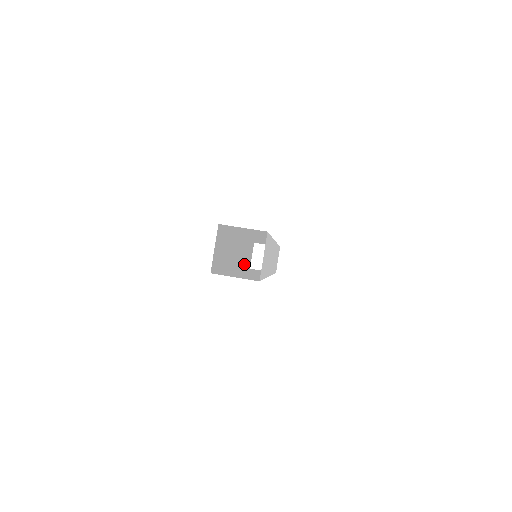
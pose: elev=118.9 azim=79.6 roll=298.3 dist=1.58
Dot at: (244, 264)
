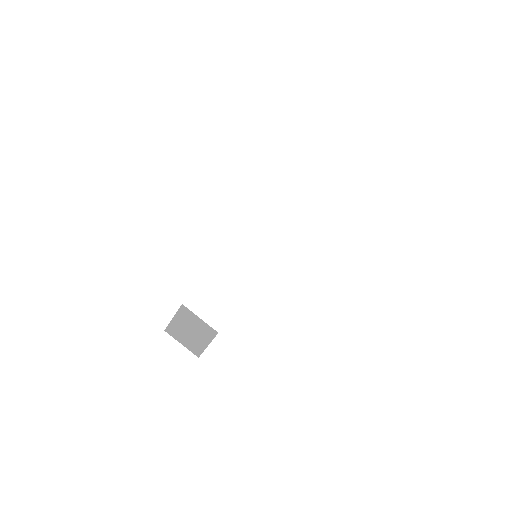
Dot at: occluded
